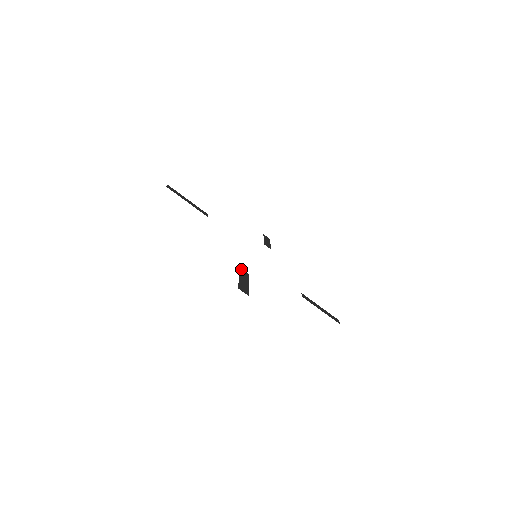
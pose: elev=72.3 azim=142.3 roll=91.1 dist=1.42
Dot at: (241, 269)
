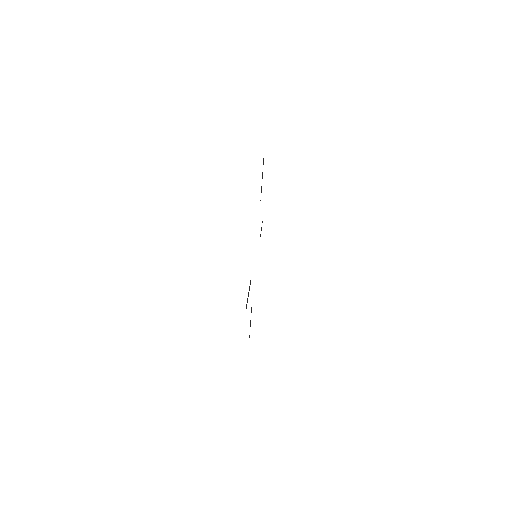
Dot at: occluded
